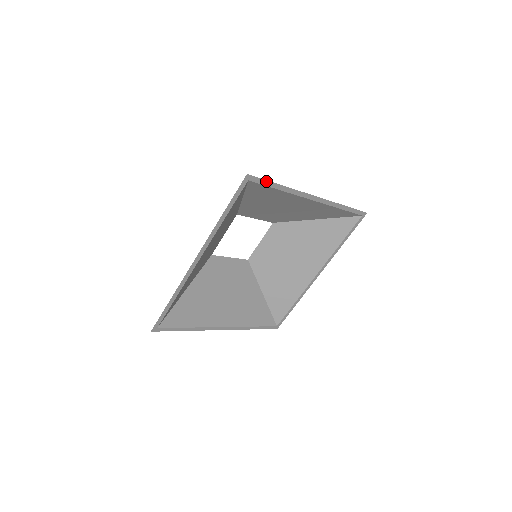
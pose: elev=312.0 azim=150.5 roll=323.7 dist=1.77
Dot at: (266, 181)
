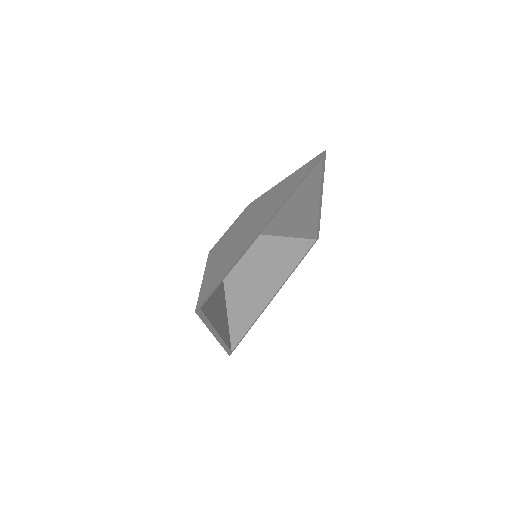
Dot at: (213, 289)
